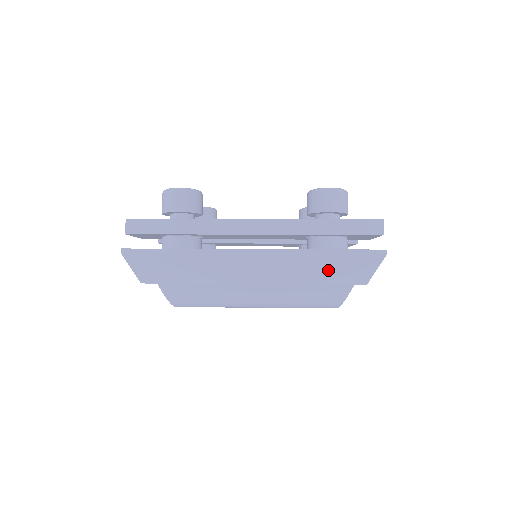
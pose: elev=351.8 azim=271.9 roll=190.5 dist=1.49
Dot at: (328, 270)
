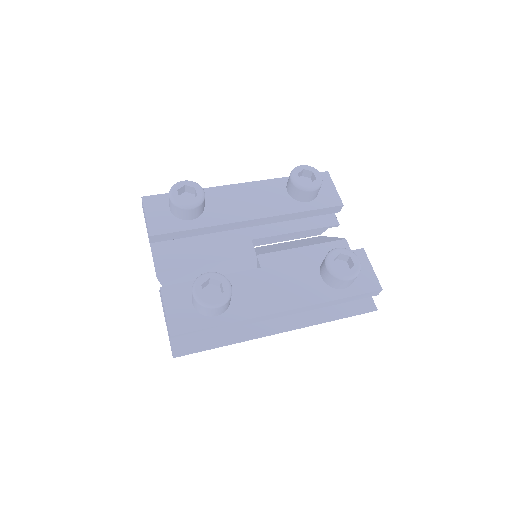
Dot at: occluded
